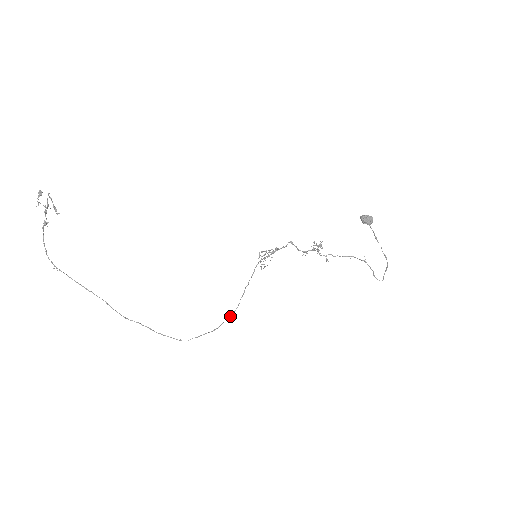
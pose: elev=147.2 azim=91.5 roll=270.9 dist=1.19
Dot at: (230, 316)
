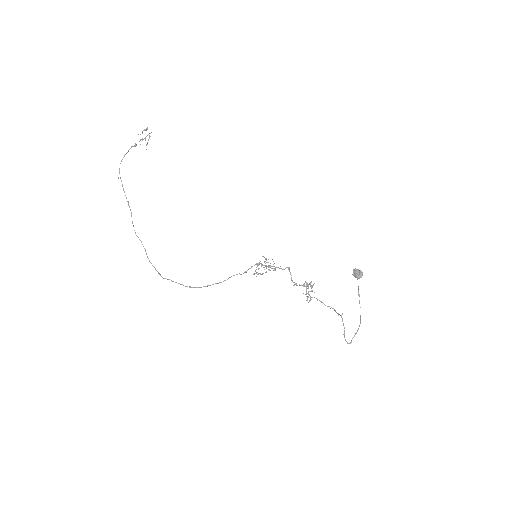
Dot at: (208, 285)
